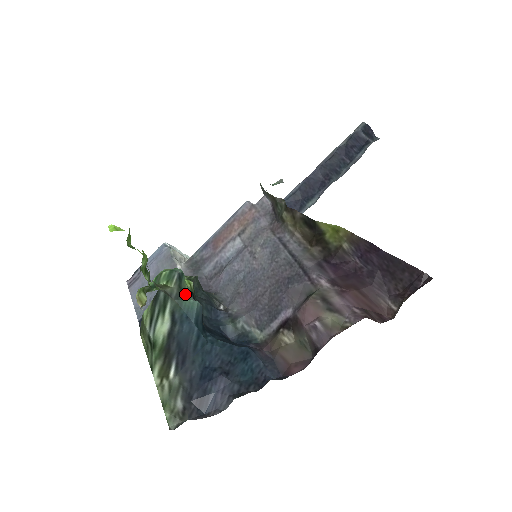
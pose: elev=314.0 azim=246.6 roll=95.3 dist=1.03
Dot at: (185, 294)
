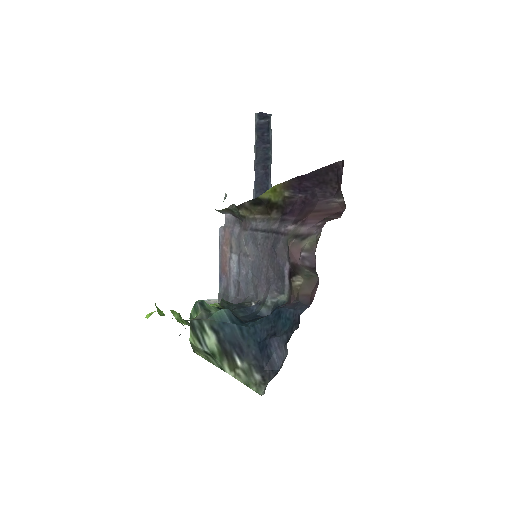
Dot at: (213, 312)
